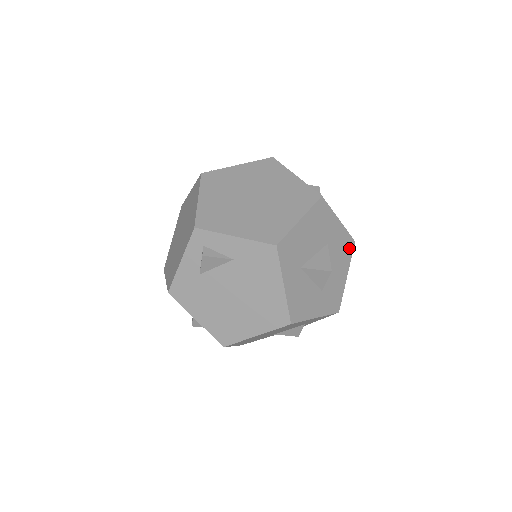
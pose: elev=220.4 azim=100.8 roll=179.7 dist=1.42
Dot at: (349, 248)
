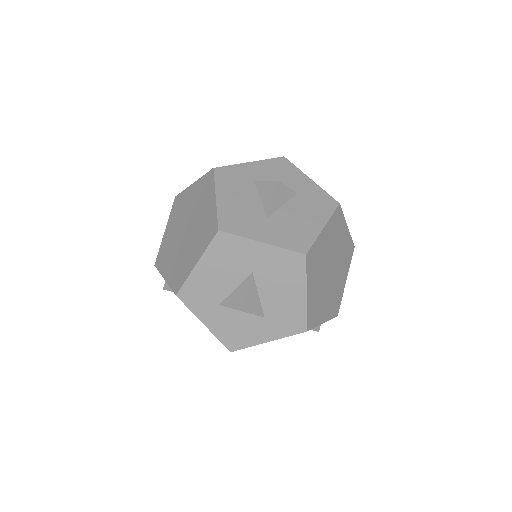
Dot at: (297, 265)
